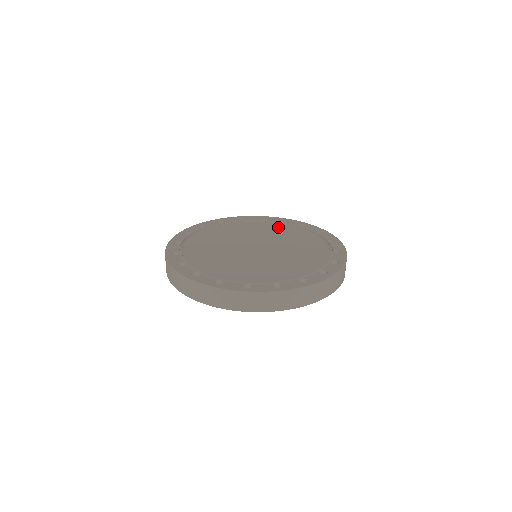
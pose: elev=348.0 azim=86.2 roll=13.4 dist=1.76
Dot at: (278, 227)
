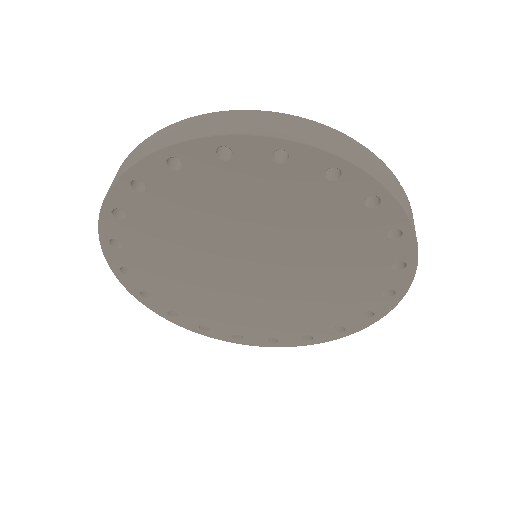
Dot at: occluded
